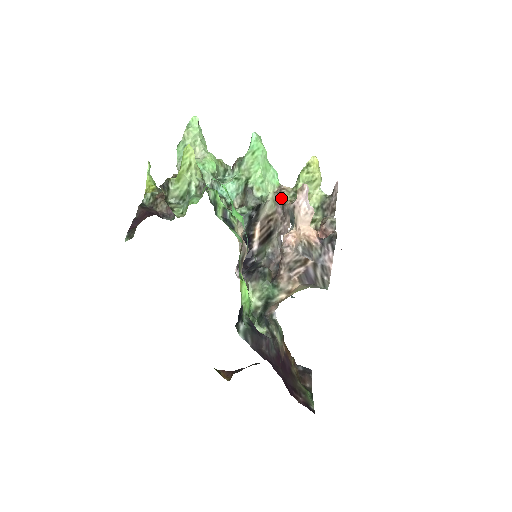
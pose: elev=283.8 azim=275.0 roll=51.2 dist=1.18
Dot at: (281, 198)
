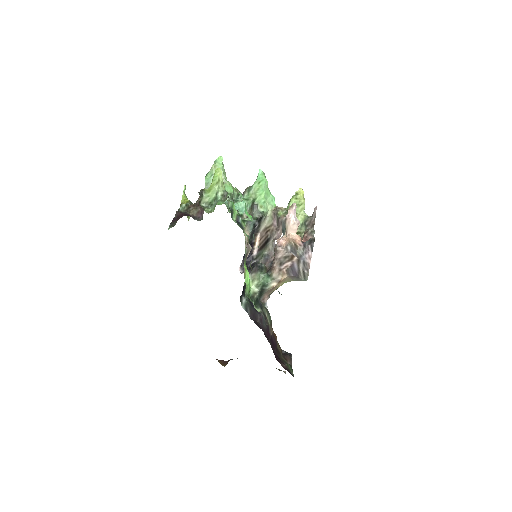
Dot at: (277, 214)
